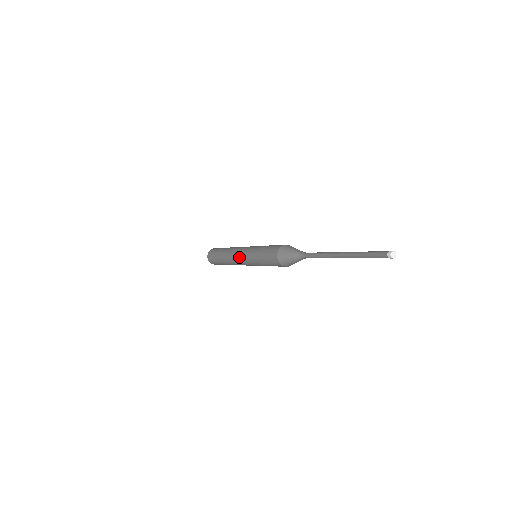
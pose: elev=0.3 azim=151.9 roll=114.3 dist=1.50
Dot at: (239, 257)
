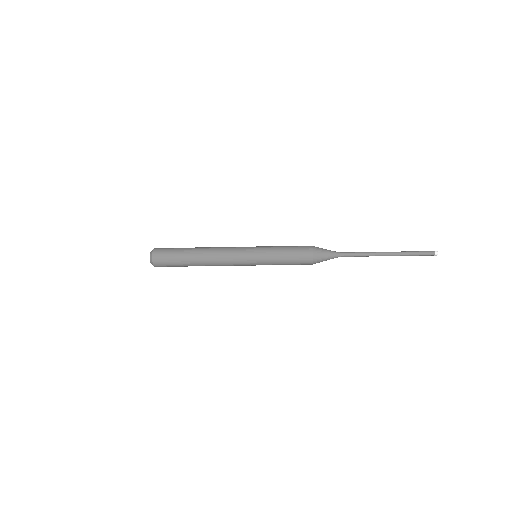
Dot at: (238, 262)
